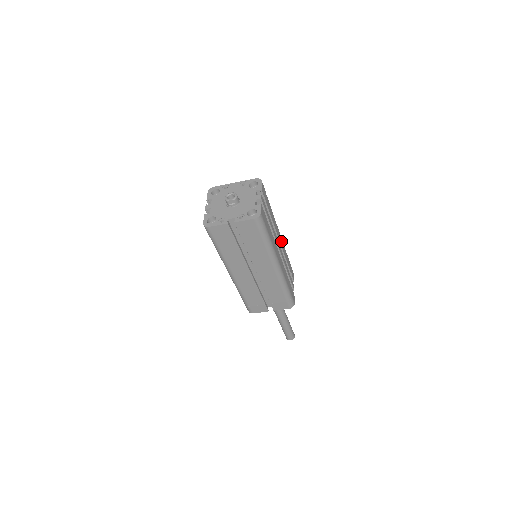
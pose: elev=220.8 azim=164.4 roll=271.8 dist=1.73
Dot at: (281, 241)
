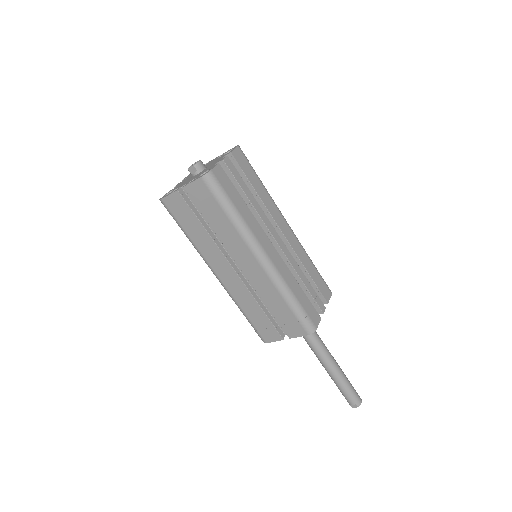
Dot at: (291, 236)
